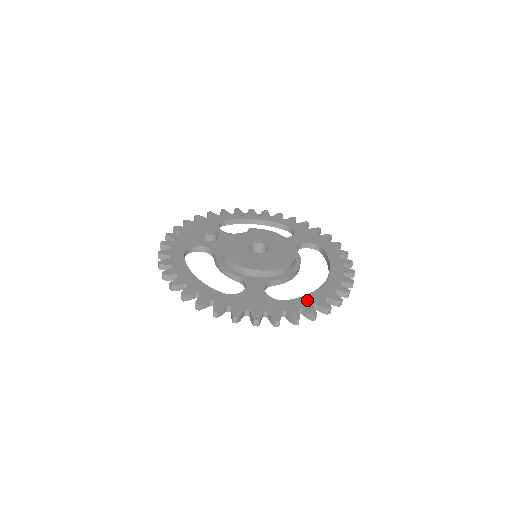
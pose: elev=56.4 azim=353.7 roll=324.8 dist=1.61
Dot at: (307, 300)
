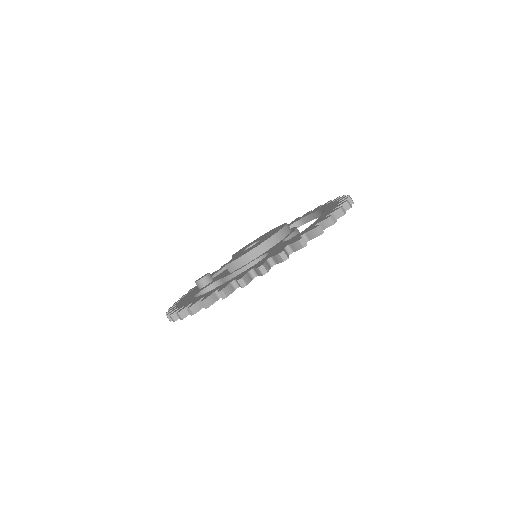
Dot at: (324, 215)
